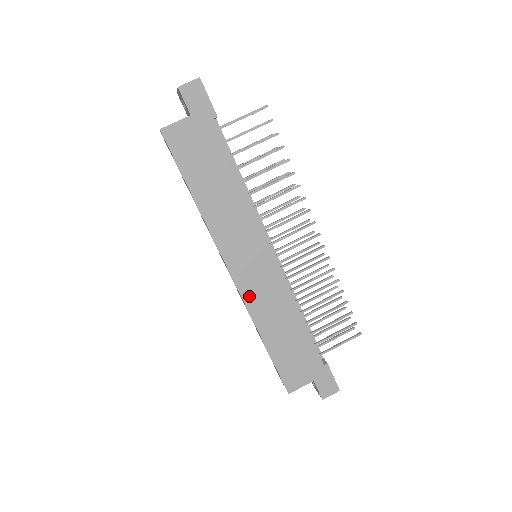
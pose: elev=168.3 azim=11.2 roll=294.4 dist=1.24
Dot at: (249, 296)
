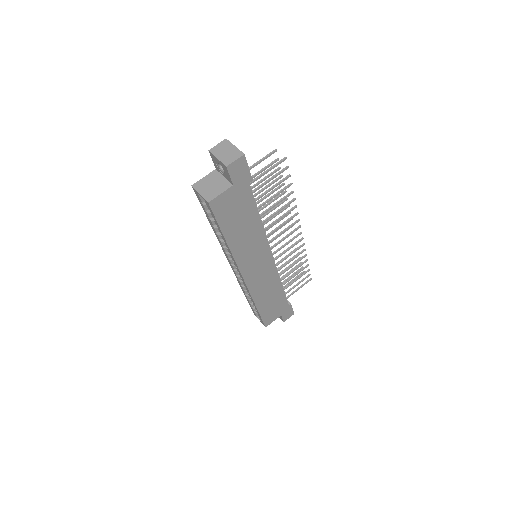
Dot at: (253, 287)
